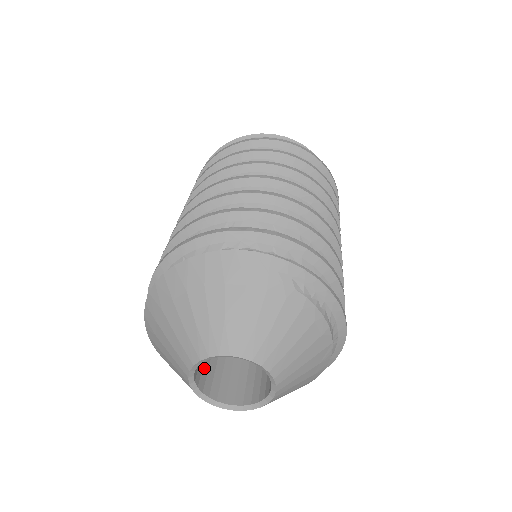
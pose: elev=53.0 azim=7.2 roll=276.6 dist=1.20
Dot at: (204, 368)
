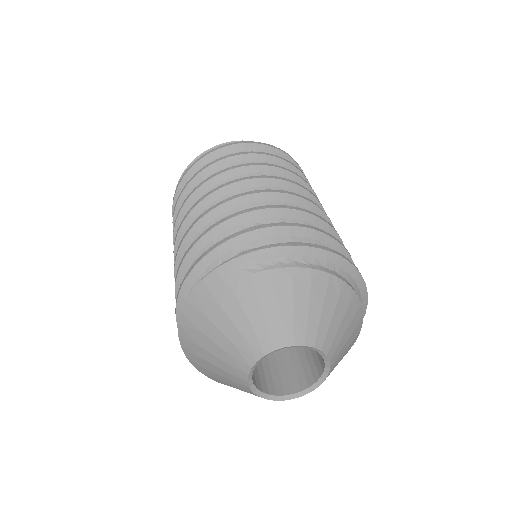
Dot at: (274, 376)
